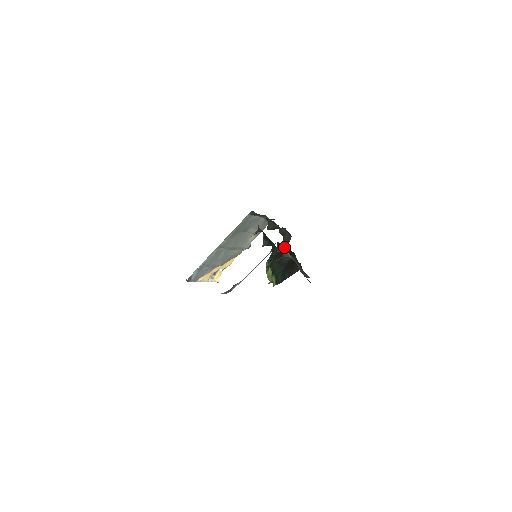
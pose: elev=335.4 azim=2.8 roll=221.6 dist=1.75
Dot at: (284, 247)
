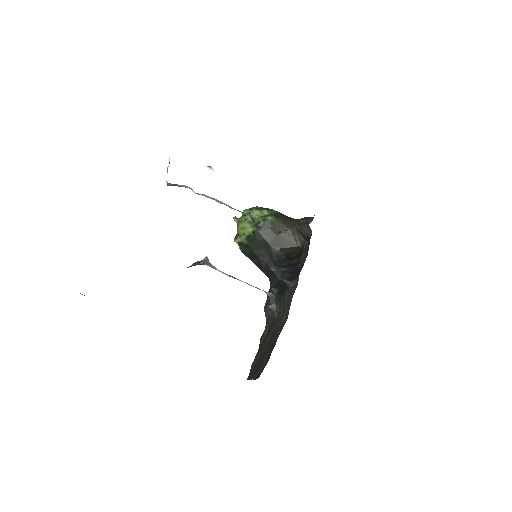
Dot at: occluded
